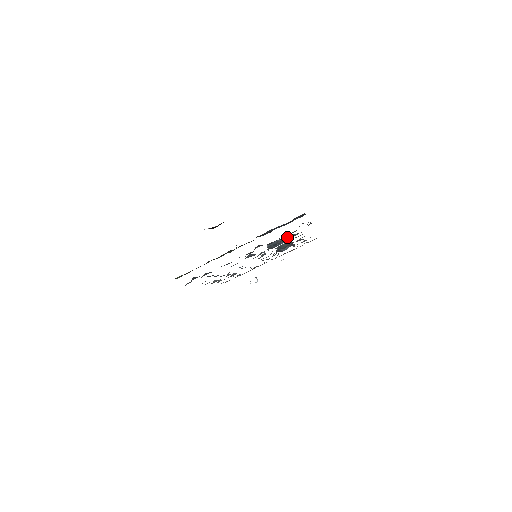
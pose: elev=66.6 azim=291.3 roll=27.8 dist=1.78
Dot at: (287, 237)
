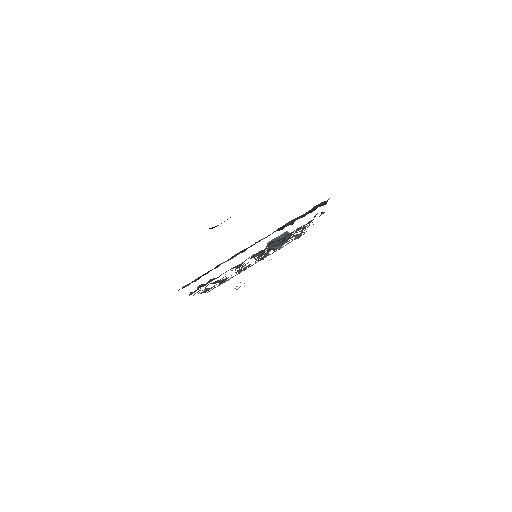
Dot at: (288, 232)
